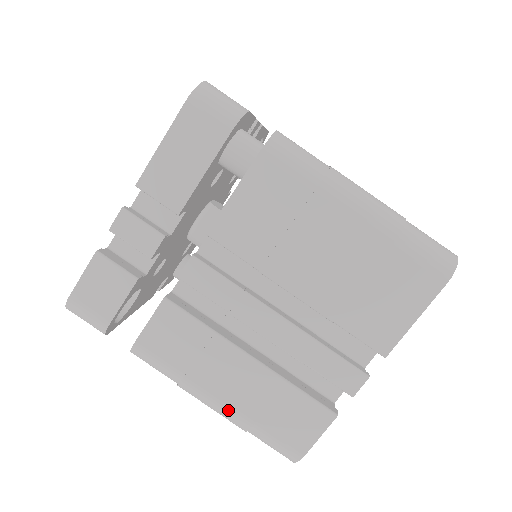
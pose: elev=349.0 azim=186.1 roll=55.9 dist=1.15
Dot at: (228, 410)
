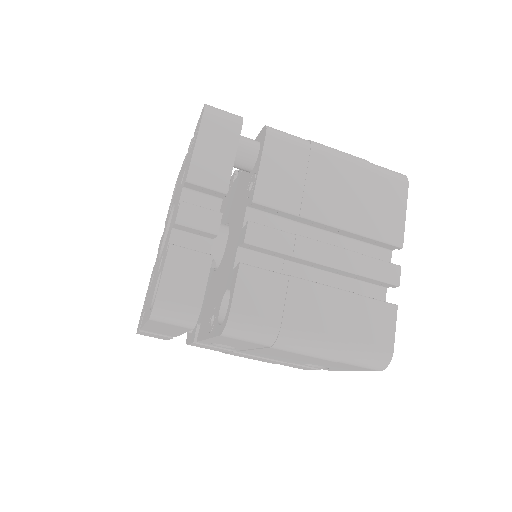
Dot at: (325, 339)
